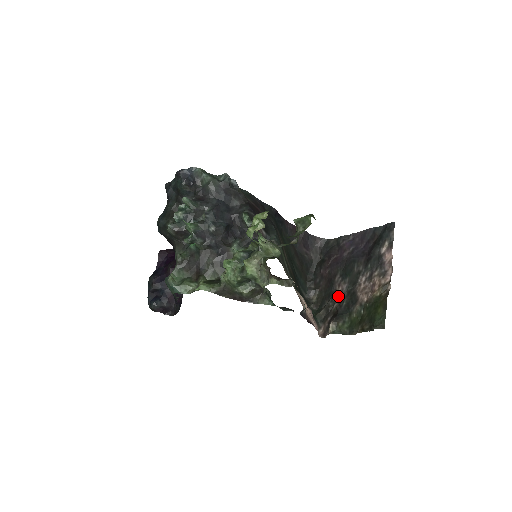
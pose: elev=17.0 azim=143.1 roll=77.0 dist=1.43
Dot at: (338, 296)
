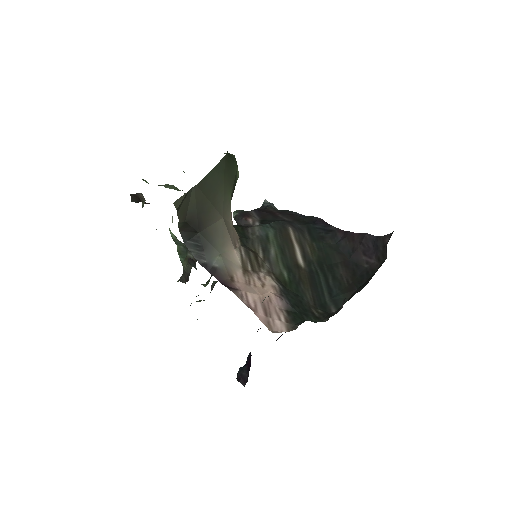
Dot at: occluded
